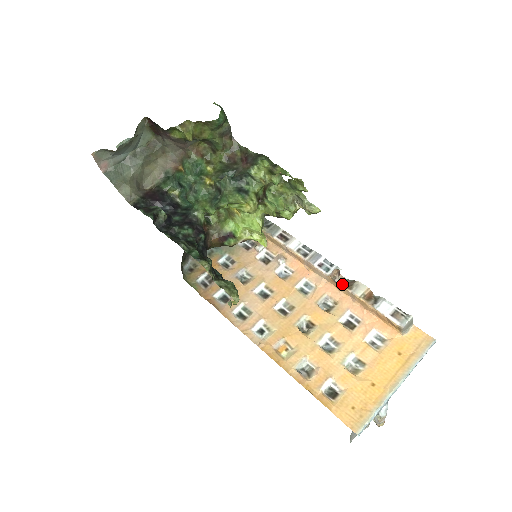
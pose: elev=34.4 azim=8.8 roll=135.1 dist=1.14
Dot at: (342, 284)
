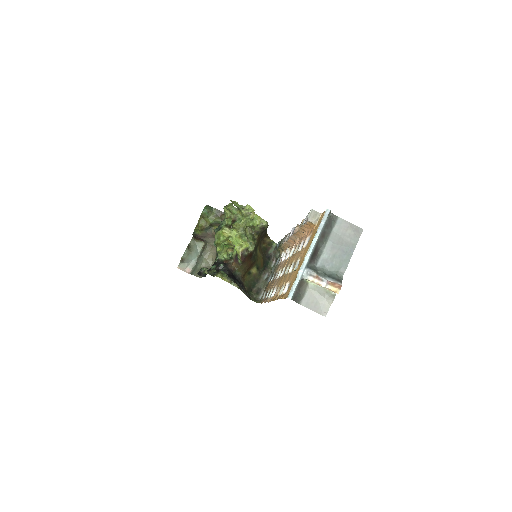
Dot at: occluded
